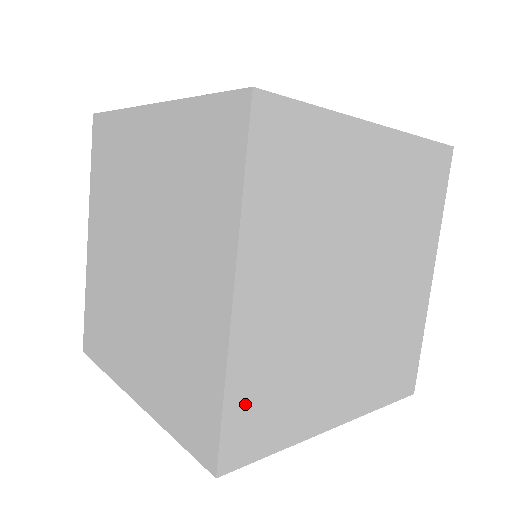
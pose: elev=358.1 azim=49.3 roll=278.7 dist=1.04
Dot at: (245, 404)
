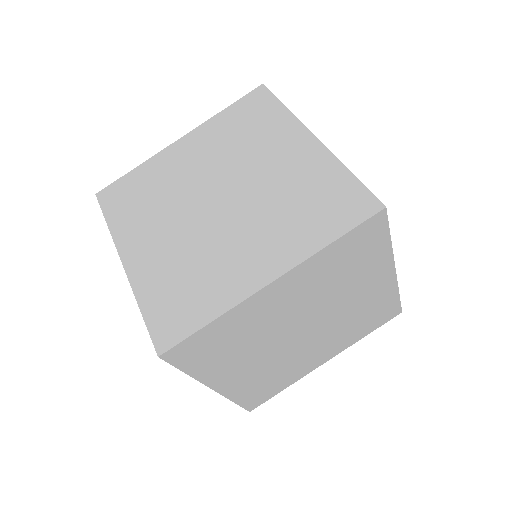
Dot at: occluded
